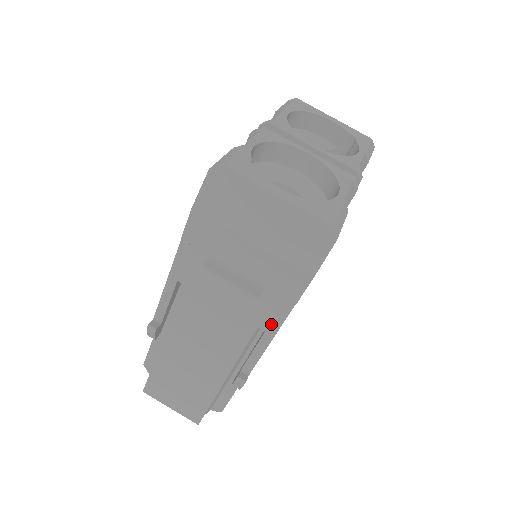
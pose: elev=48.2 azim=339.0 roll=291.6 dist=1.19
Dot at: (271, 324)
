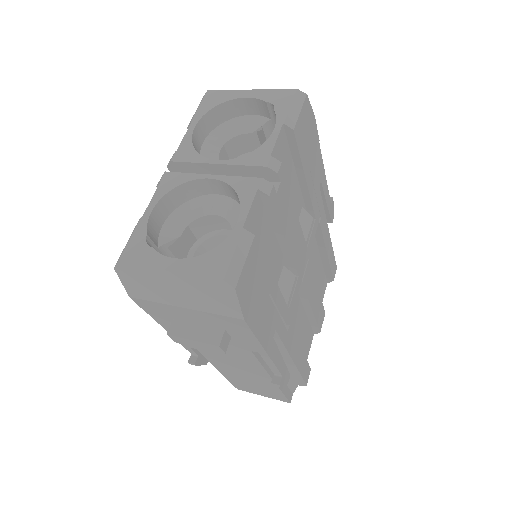
Dot at: (256, 348)
